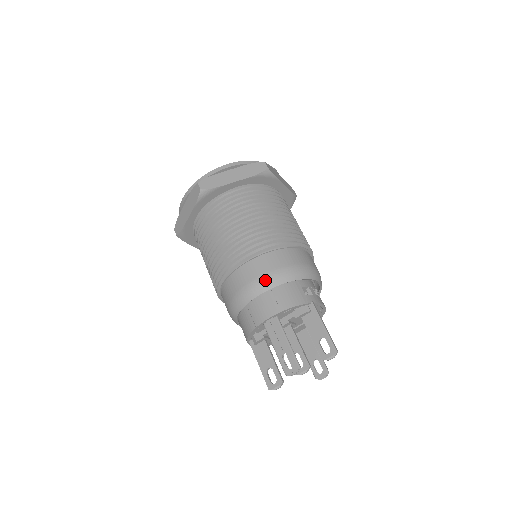
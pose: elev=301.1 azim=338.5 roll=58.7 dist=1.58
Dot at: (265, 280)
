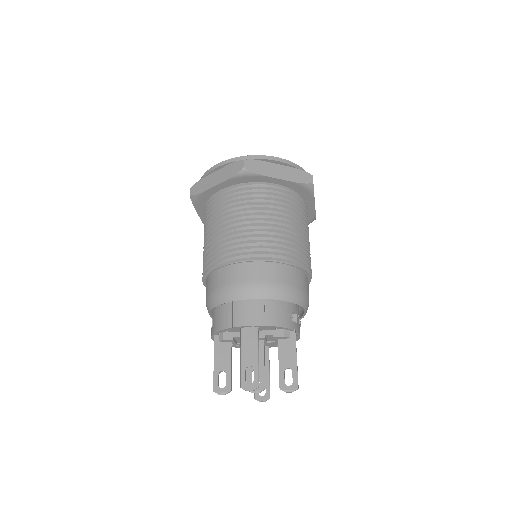
Dot at: (264, 288)
